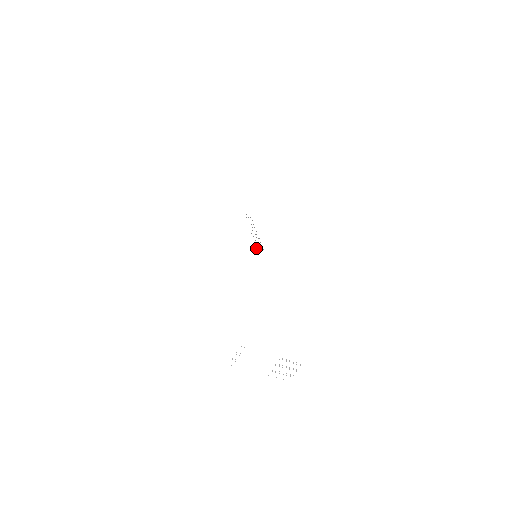
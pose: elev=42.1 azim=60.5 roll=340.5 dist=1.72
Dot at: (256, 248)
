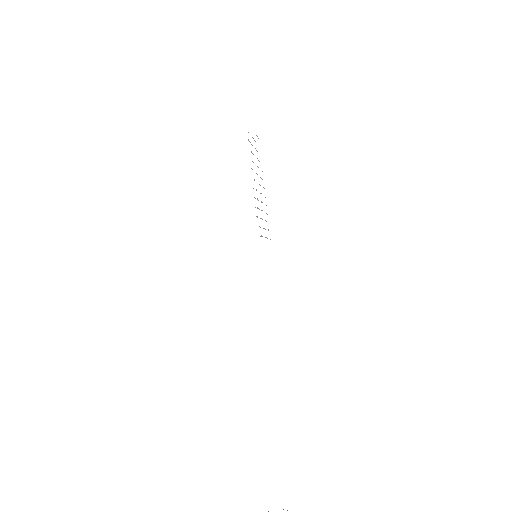
Dot at: occluded
